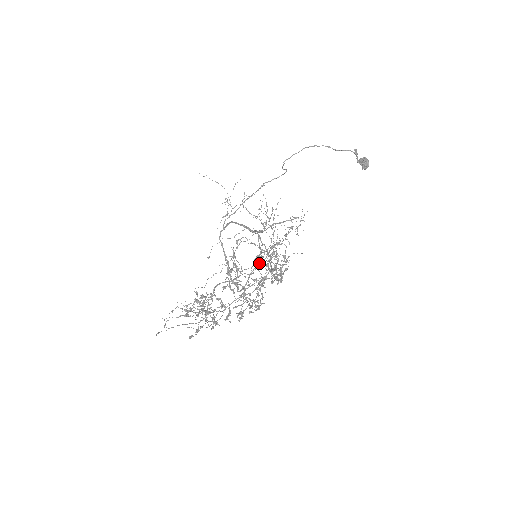
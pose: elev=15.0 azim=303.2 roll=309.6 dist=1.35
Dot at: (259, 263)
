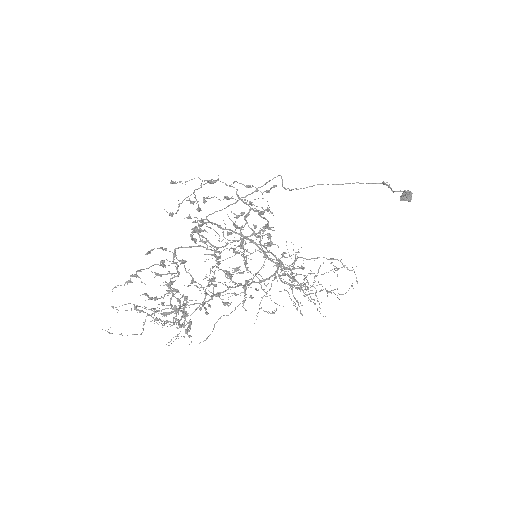
Dot at: occluded
